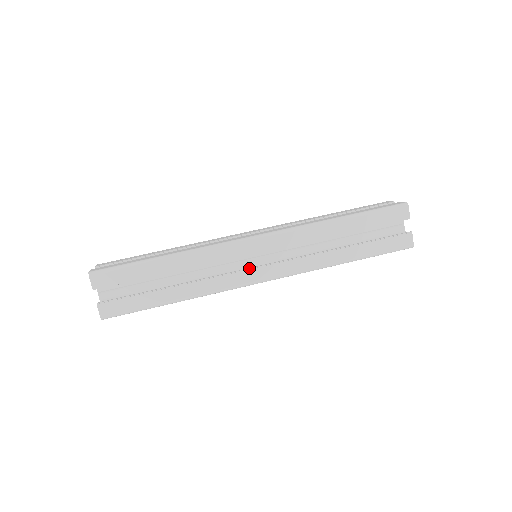
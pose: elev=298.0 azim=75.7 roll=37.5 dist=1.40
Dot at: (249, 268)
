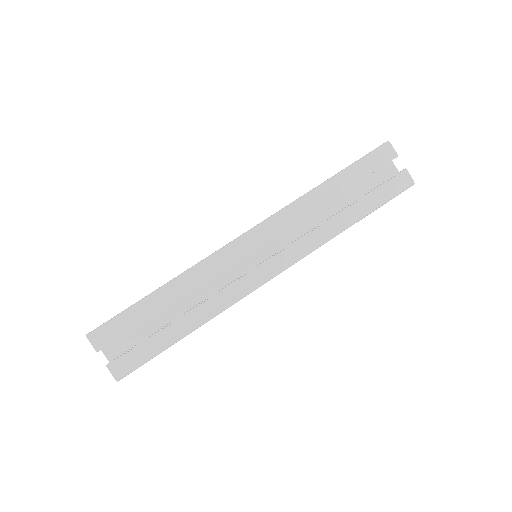
Dot at: occluded
